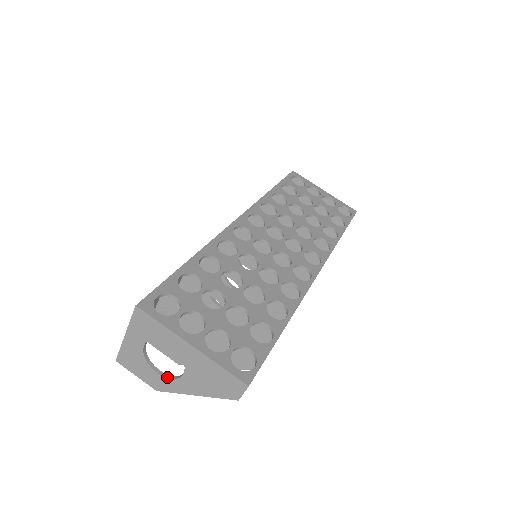
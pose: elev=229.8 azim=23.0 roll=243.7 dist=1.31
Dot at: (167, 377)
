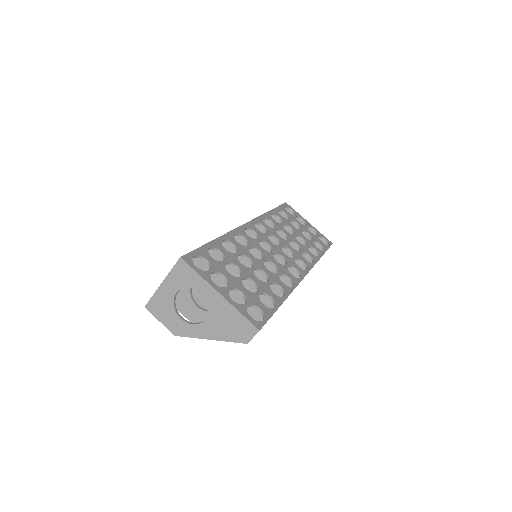
Dot at: (189, 323)
